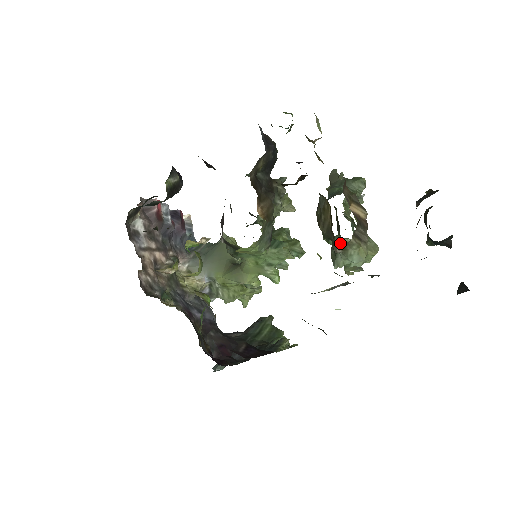
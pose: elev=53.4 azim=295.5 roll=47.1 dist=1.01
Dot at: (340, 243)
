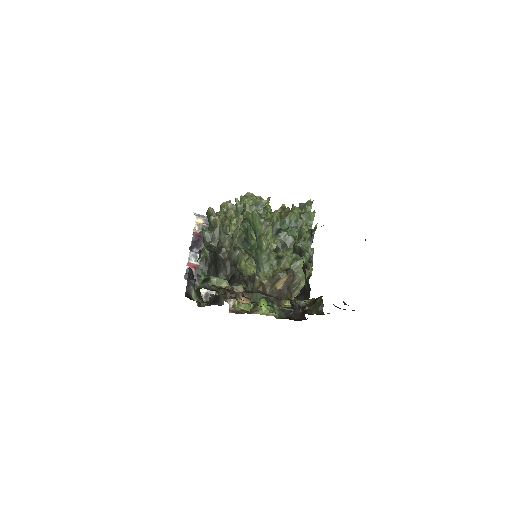
Dot at: occluded
